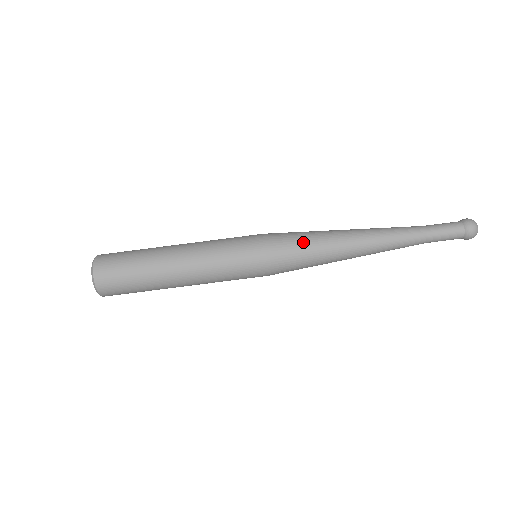
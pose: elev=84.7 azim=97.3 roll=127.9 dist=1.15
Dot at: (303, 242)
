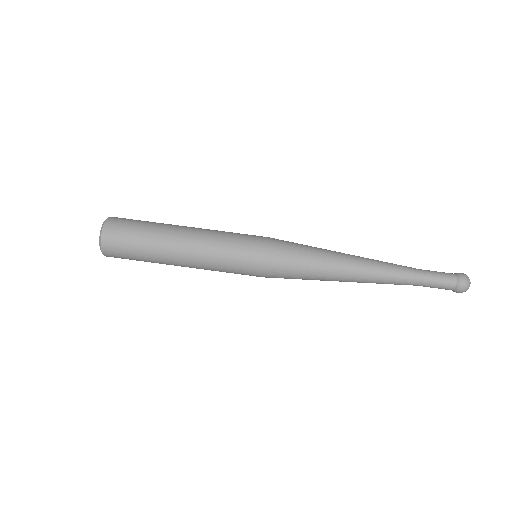
Dot at: (302, 263)
